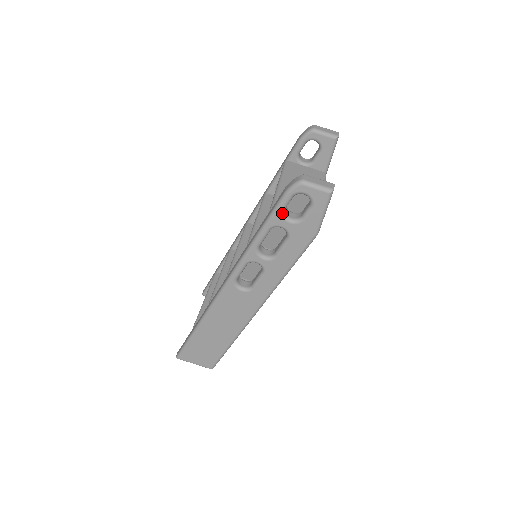
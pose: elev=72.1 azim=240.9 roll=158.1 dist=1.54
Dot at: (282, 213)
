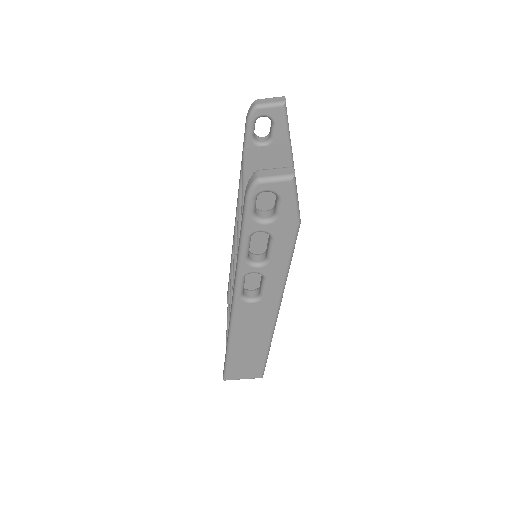
Dot at: (253, 218)
